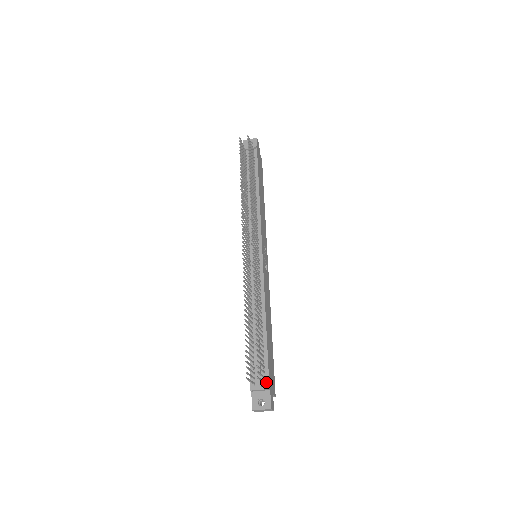
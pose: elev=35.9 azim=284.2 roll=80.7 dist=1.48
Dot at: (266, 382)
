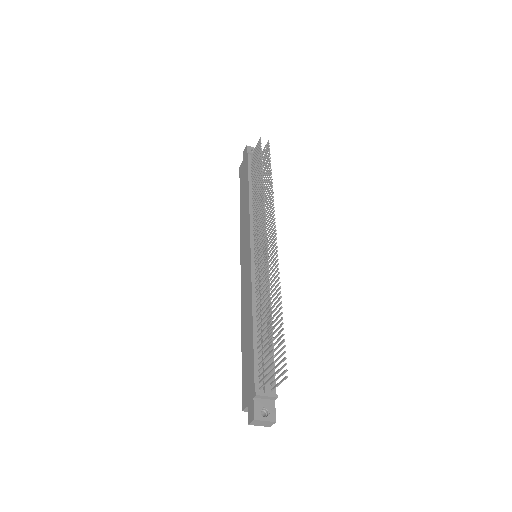
Dot at: (273, 389)
